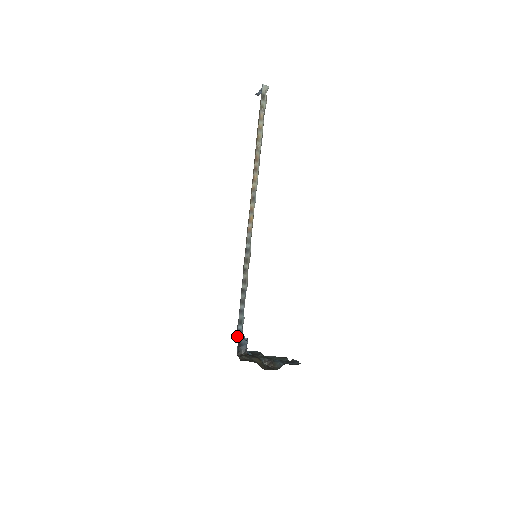
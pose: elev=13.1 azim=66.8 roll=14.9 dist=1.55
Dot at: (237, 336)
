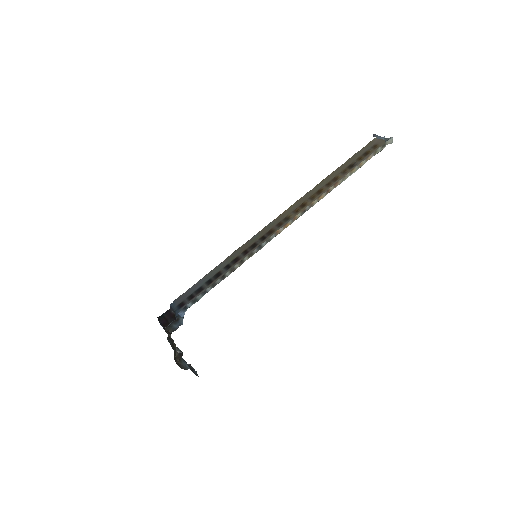
Dot at: (180, 311)
